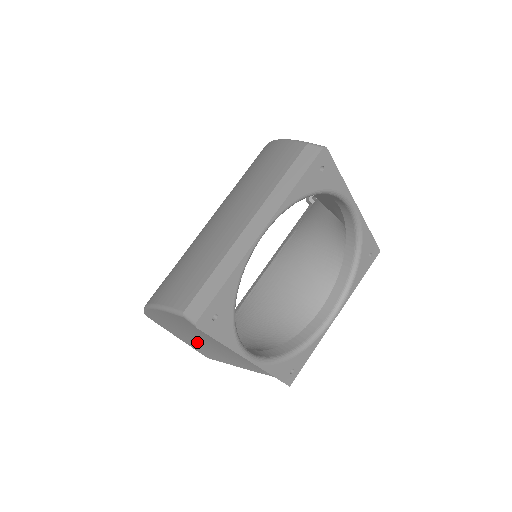
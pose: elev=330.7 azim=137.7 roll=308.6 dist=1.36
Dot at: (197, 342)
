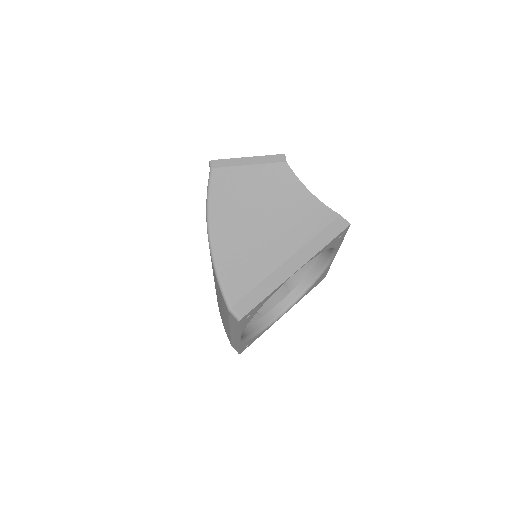
Dot at: occluded
